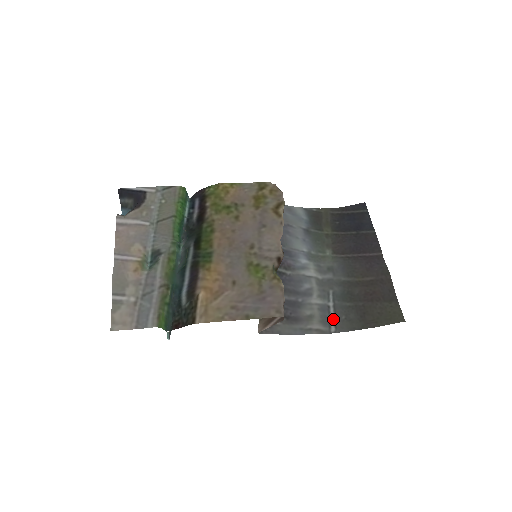
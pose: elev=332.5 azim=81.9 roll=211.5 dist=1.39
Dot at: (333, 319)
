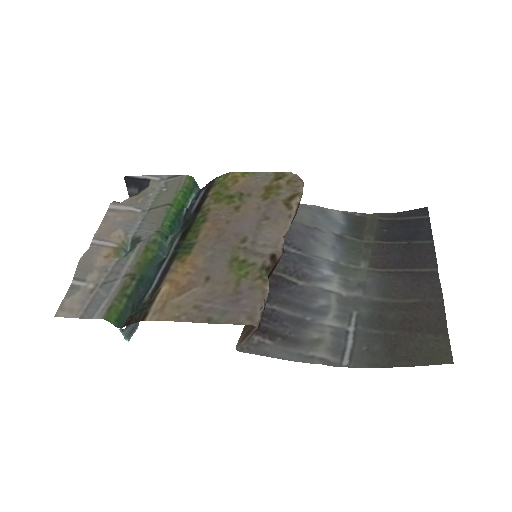
Dot at: (349, 349)
